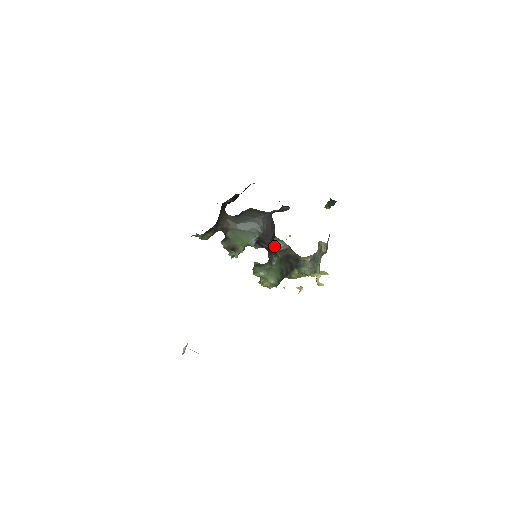
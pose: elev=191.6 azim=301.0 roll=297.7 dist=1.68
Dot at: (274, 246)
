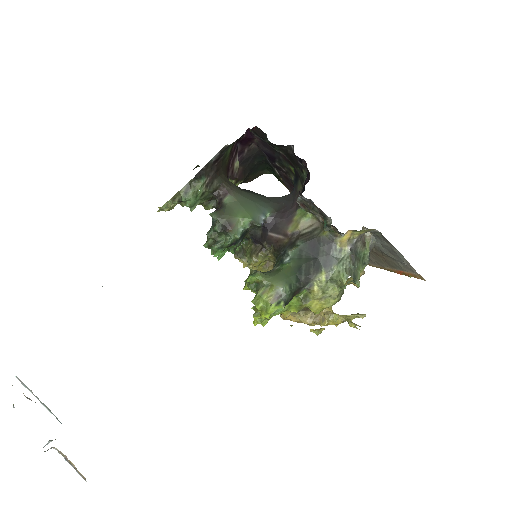
Dot at: (292, 230)
